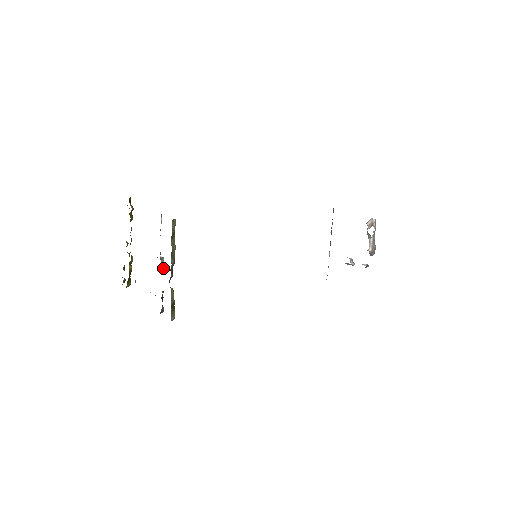
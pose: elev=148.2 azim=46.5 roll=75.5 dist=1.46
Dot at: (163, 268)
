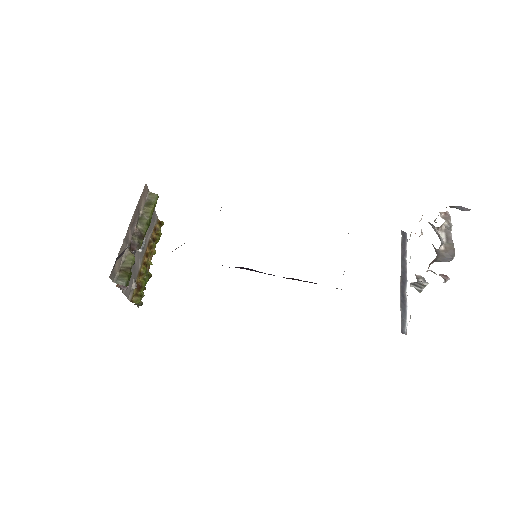
Dot at: (141, 247)
